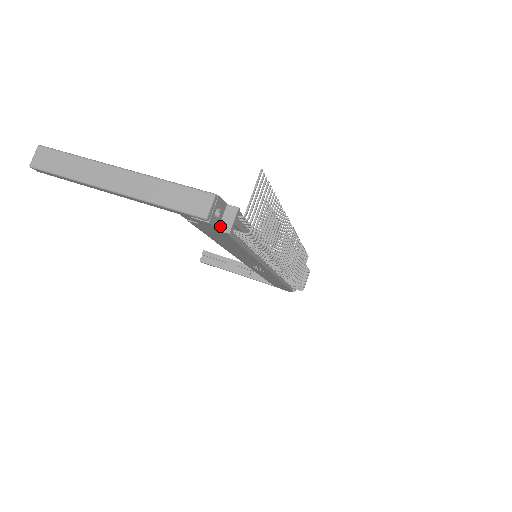
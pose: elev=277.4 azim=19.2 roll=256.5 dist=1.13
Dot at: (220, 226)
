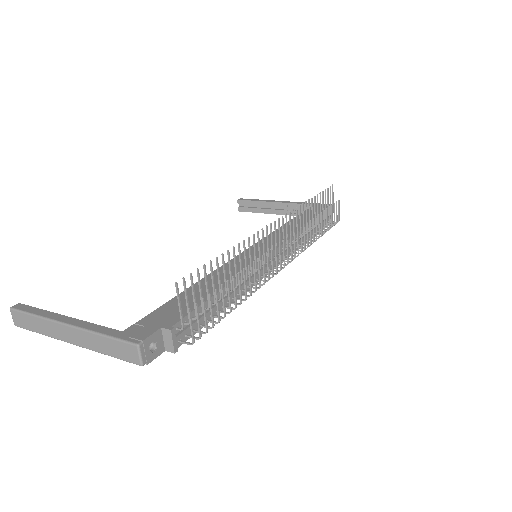
Dot at: (165, 347)
